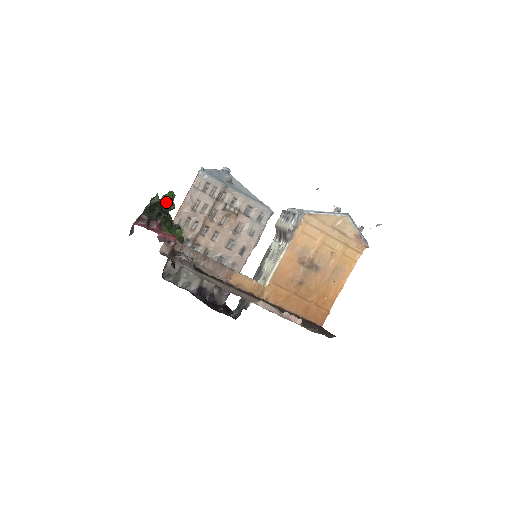
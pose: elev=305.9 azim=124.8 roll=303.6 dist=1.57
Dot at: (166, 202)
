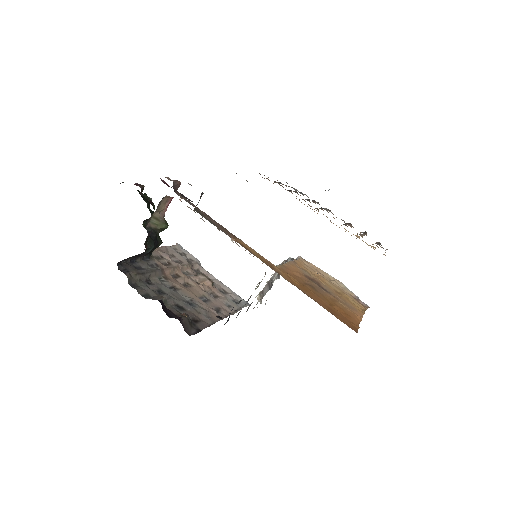
Dot at: occluded
